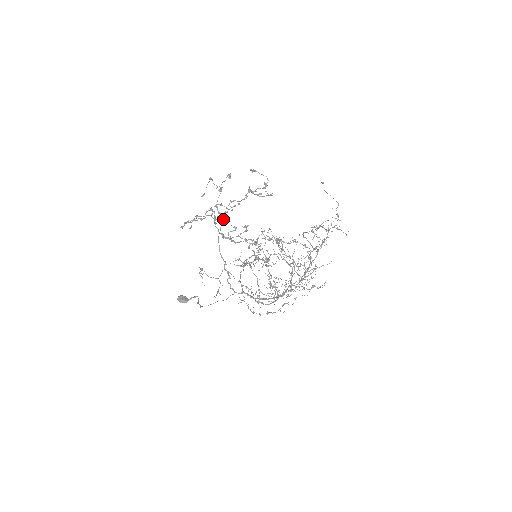
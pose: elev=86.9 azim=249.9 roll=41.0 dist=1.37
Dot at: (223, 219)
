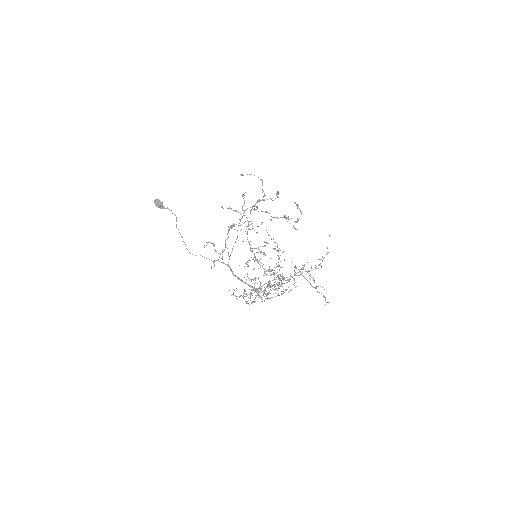
Dot at: (257, 233)
